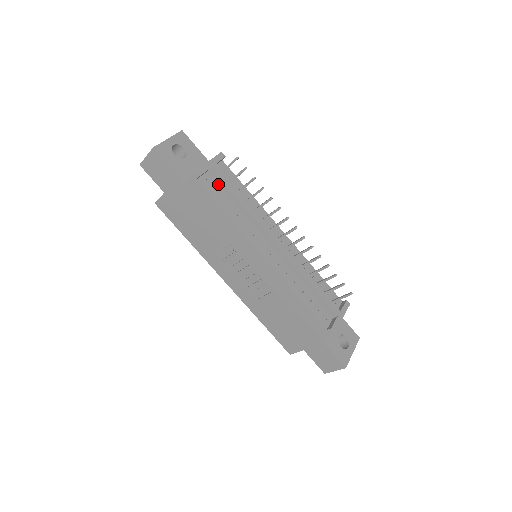
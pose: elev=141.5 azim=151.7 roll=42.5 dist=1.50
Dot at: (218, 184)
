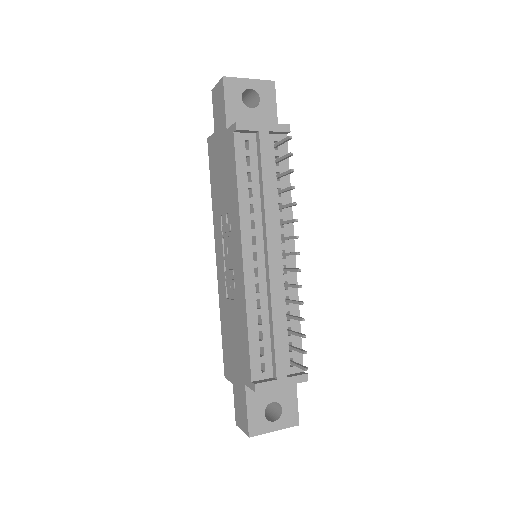
Dot at: (257, 153)
